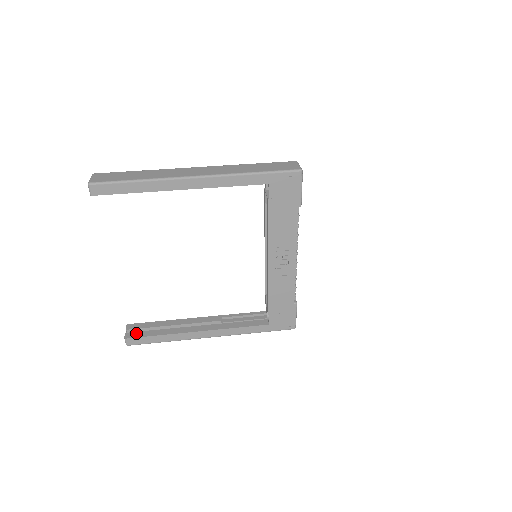
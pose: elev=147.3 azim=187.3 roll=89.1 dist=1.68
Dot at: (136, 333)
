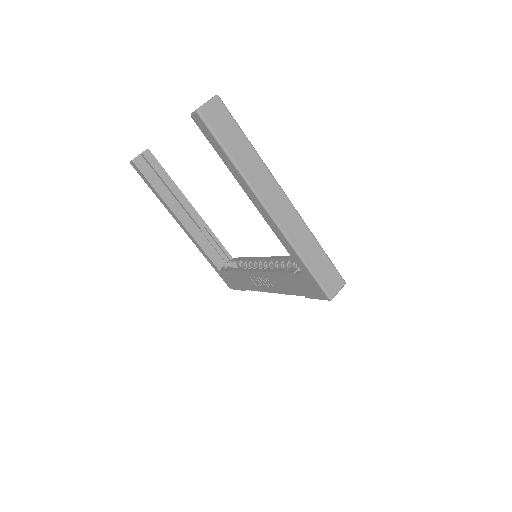
Dot at: (144, 166)
